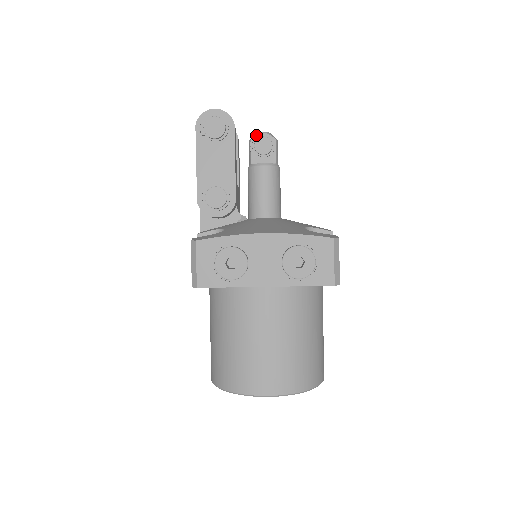
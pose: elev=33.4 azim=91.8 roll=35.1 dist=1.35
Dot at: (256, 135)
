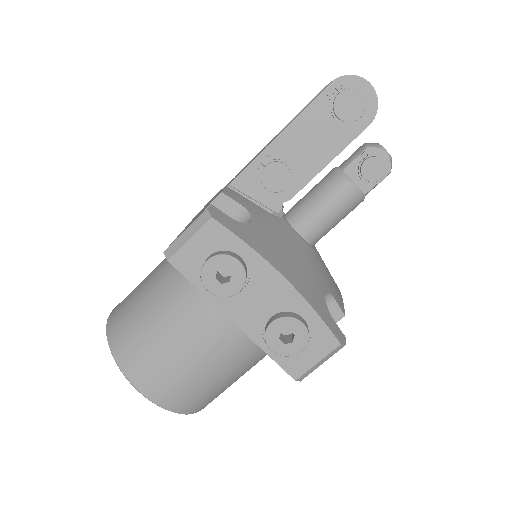
Dot at: (378, 147)
